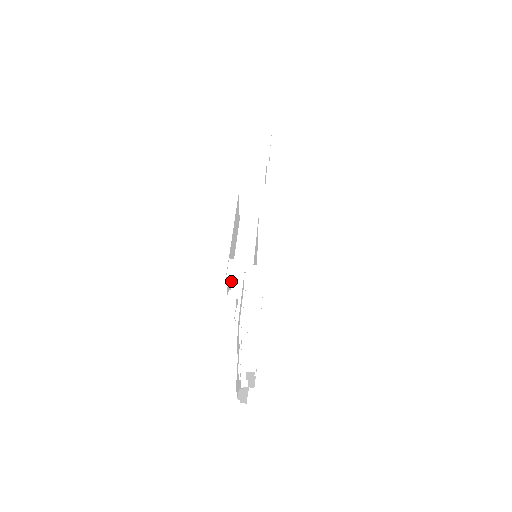
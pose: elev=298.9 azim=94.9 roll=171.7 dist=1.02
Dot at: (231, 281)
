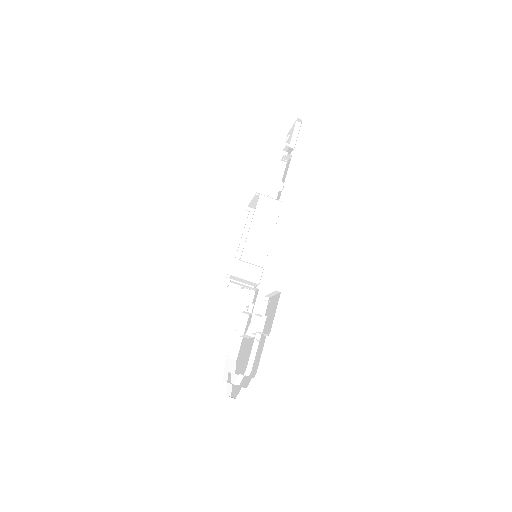
Dot at: (233, 277)
